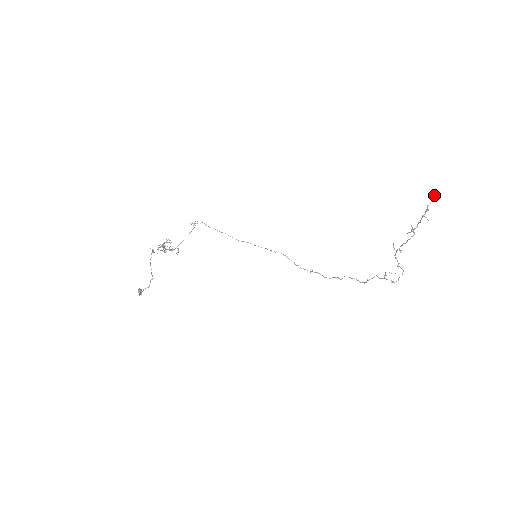
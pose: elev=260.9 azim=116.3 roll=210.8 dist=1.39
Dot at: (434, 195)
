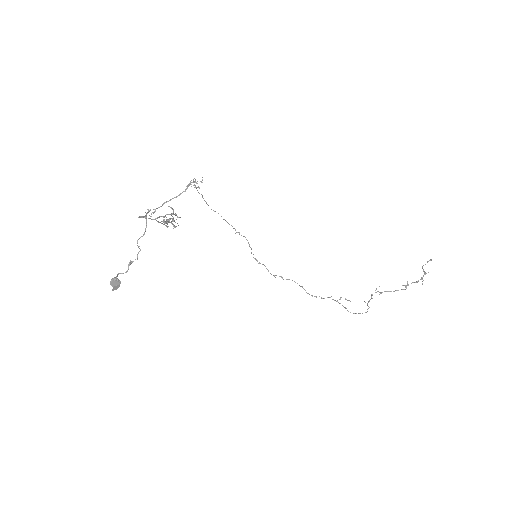
Dot at: occluded
